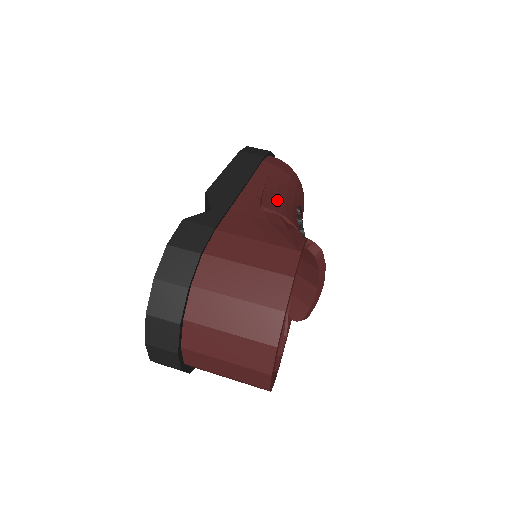
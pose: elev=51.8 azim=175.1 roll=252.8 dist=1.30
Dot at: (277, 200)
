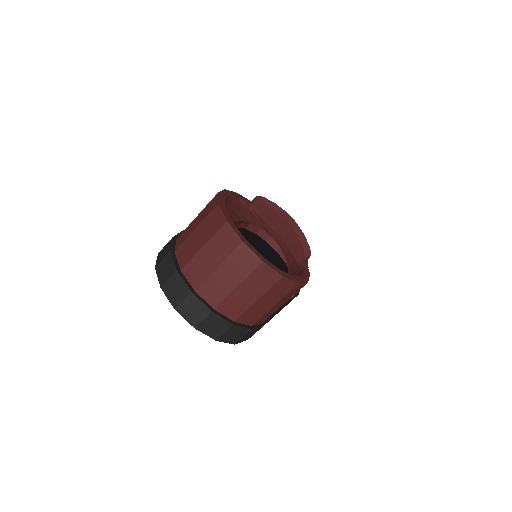
Dot at: occluded
